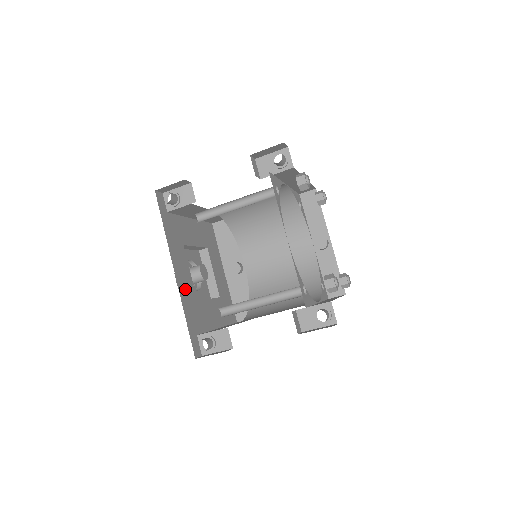
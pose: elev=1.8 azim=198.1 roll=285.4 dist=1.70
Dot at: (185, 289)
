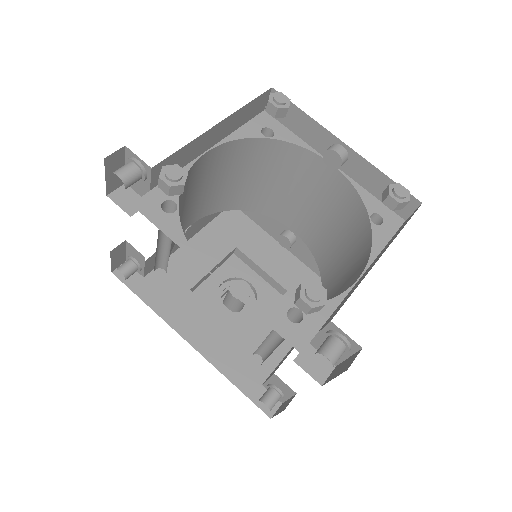
Dot at: (216, 345)
